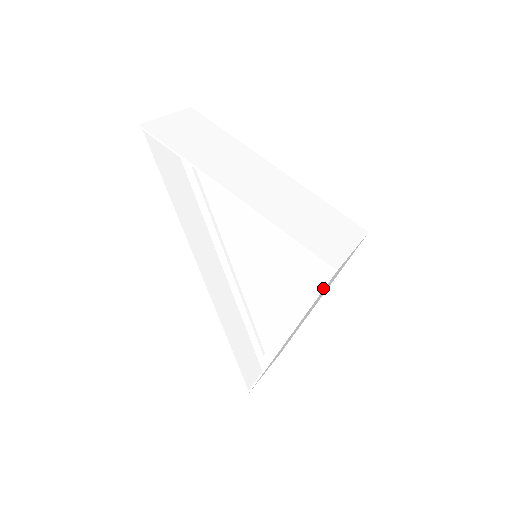
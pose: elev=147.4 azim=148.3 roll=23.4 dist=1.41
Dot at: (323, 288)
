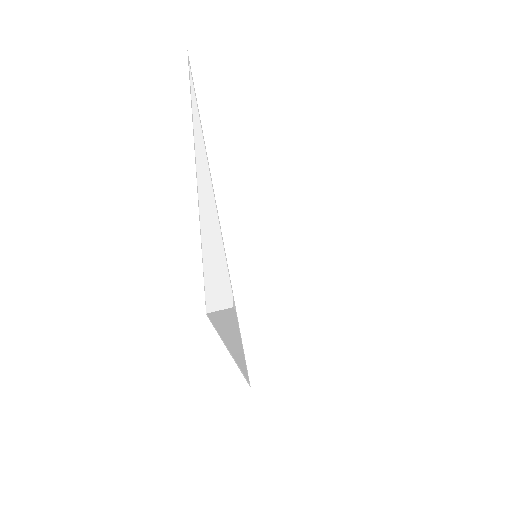
Dot at: (243, 374)
